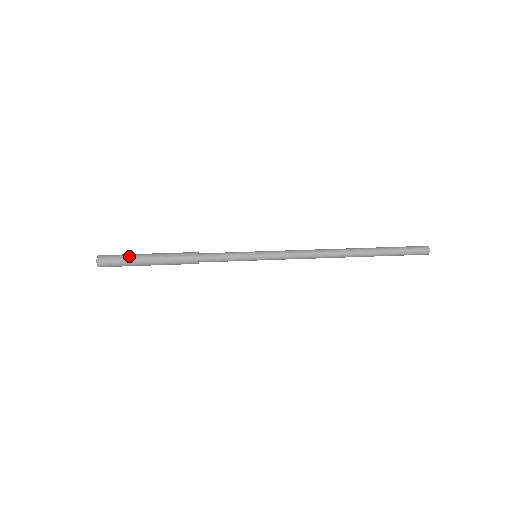
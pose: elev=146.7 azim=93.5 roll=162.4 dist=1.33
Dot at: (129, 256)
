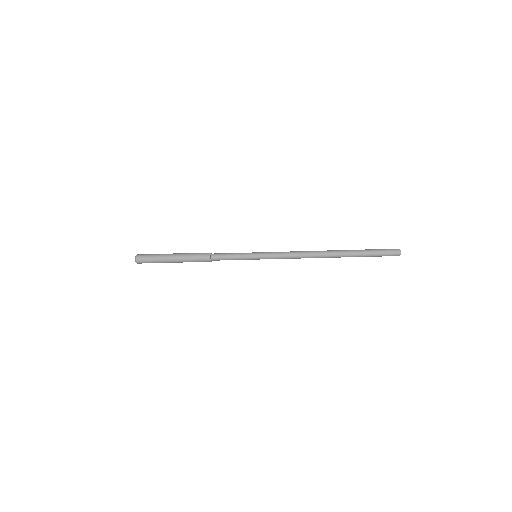
Dot at: (160, 254)
